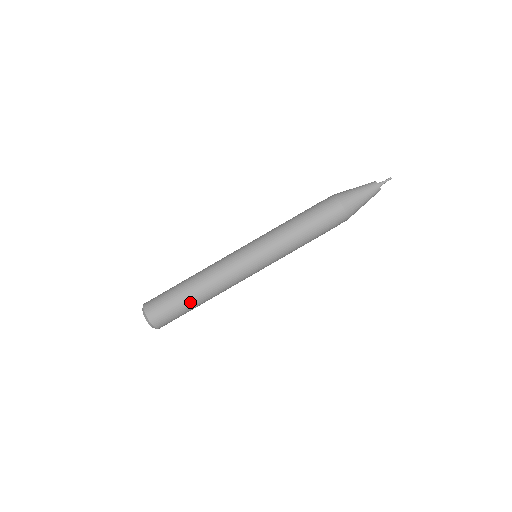
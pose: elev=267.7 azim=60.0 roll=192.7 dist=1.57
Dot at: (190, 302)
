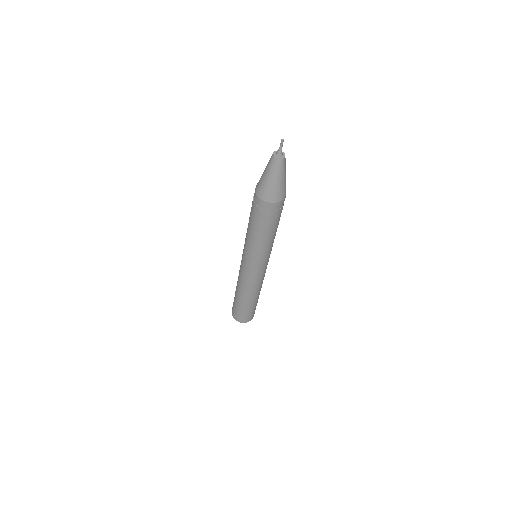
Dot at: occluded
